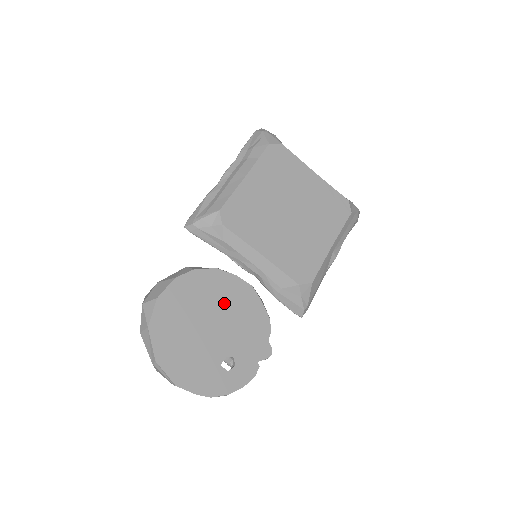
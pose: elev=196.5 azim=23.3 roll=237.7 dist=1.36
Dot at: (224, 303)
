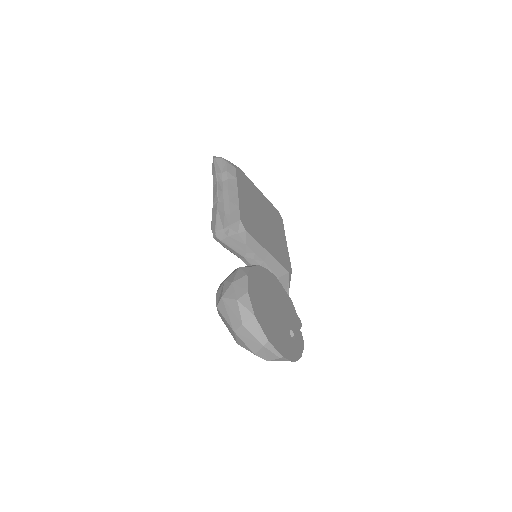
Dot at: (272, 291)
